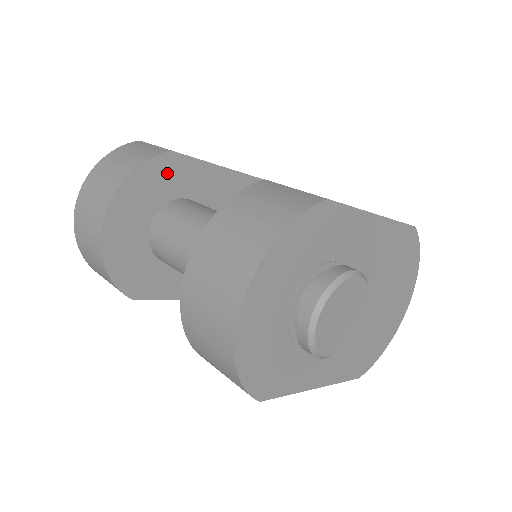
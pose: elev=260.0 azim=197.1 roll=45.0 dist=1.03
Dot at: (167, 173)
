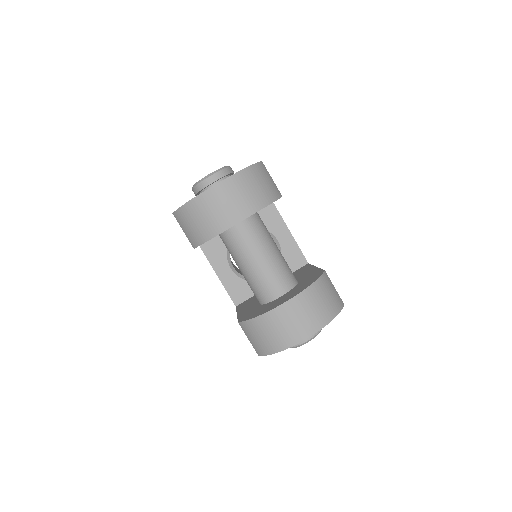
Dot at: occluded
